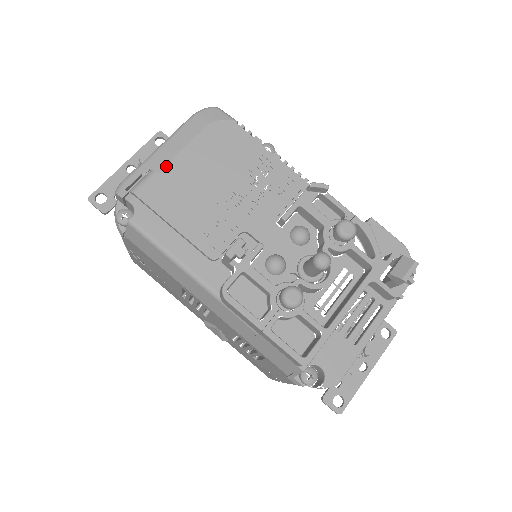
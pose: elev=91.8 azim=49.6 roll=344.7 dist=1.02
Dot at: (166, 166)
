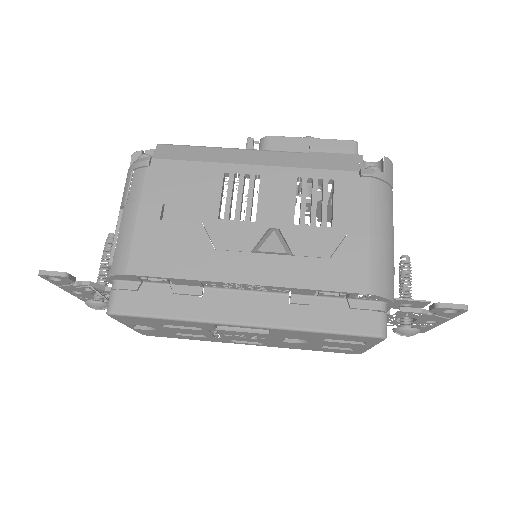
Dot at: occluded
